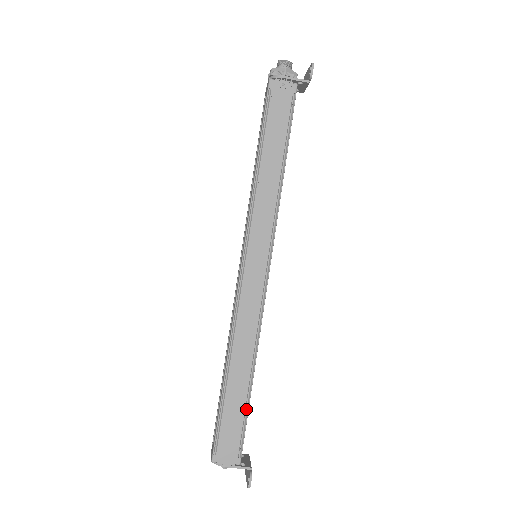
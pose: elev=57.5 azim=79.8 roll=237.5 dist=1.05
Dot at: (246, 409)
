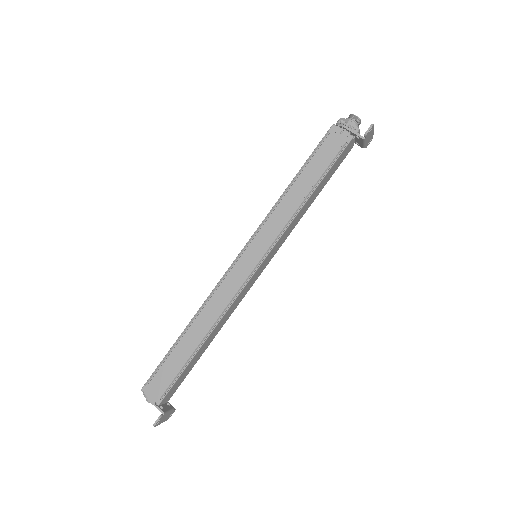
Dot at: (185, 366)
